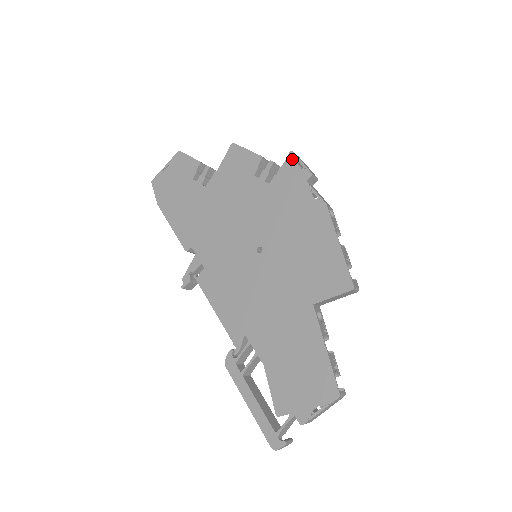
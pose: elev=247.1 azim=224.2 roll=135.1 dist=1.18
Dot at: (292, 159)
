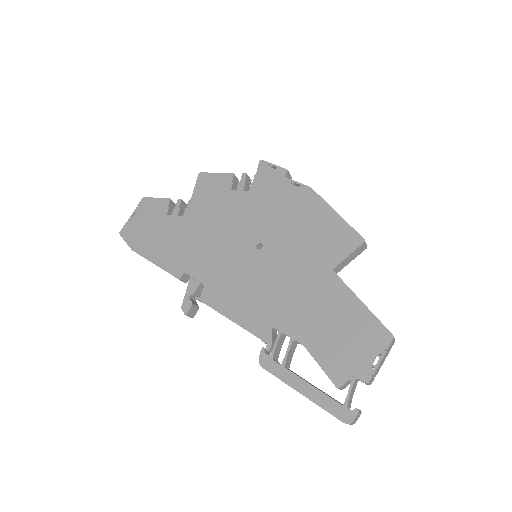
Dot at: (264, 165)
